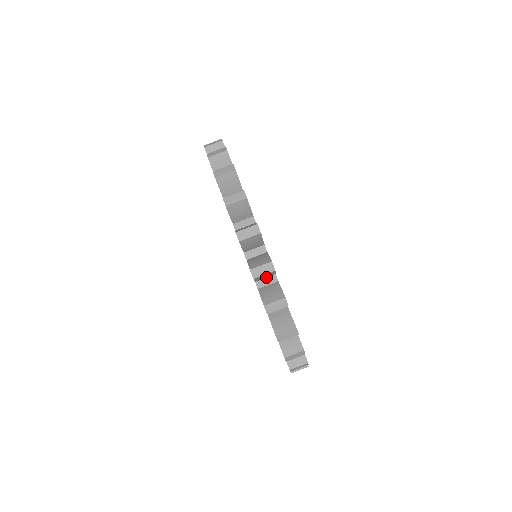
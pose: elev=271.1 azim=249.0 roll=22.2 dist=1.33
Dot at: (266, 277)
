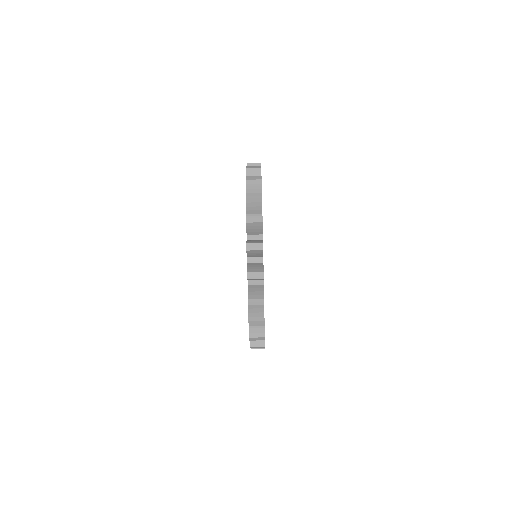
Dot at: occluded
